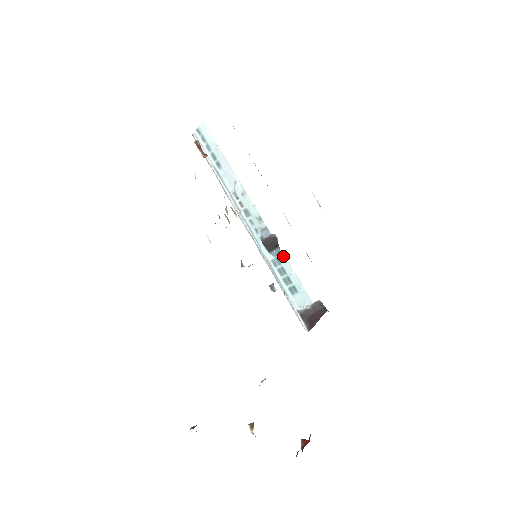
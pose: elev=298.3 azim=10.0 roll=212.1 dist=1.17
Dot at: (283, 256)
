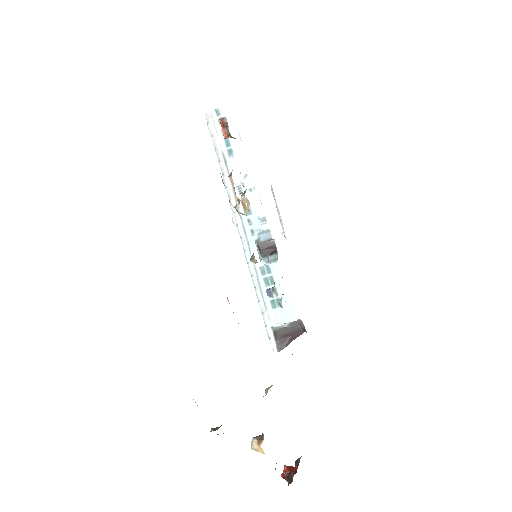
Dot at: (278, 264)
